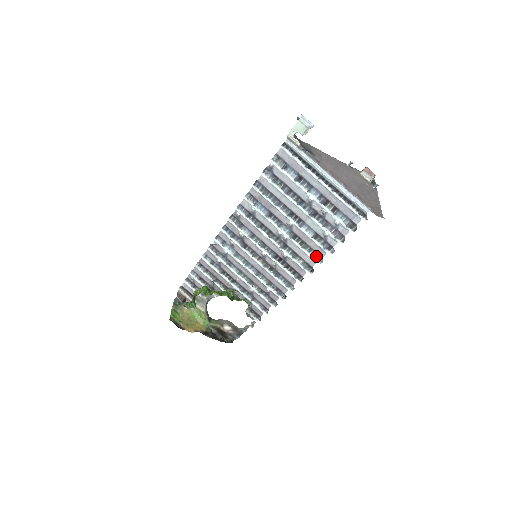
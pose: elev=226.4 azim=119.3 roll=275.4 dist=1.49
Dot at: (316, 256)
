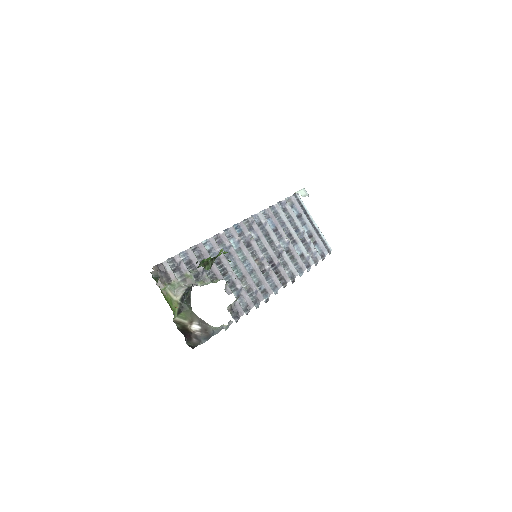
Dot at: (299, 270)
